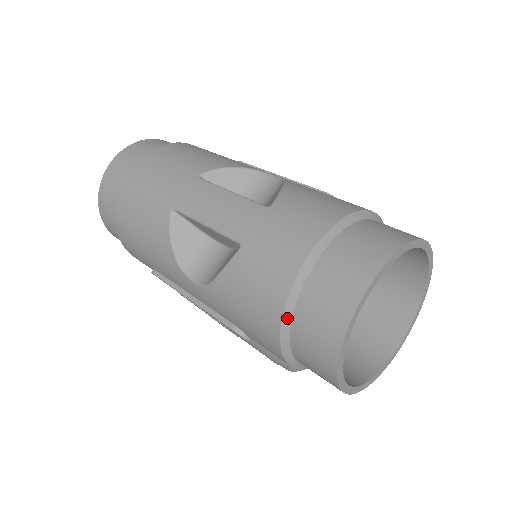
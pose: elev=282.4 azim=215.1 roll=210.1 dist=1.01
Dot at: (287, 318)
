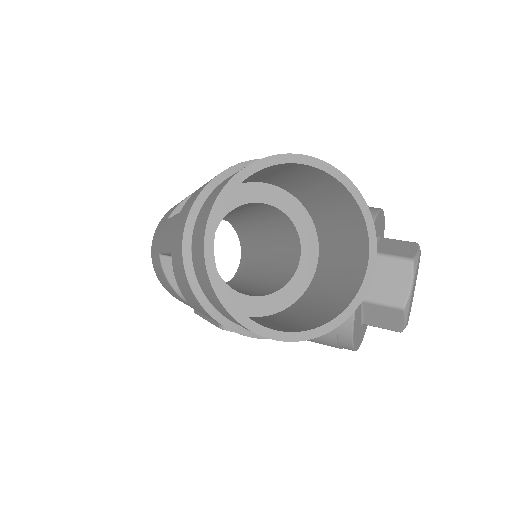
Dot at: (199, 294)
